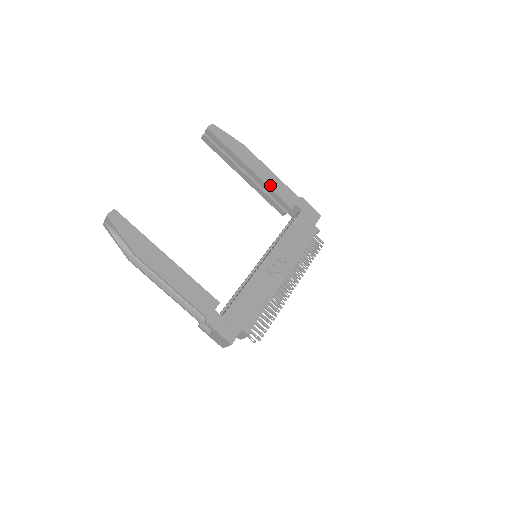
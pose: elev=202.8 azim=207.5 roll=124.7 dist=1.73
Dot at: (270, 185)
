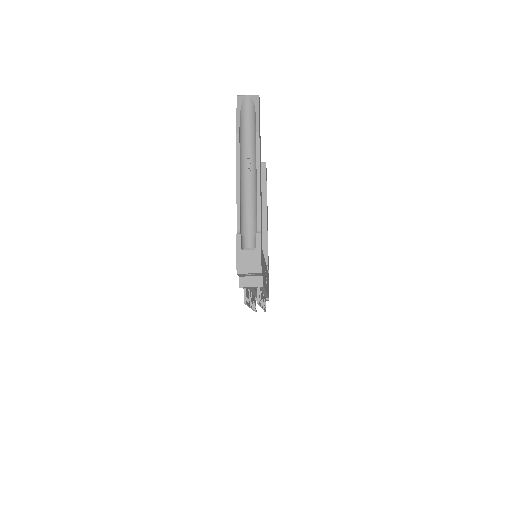
Dot at: occluded
